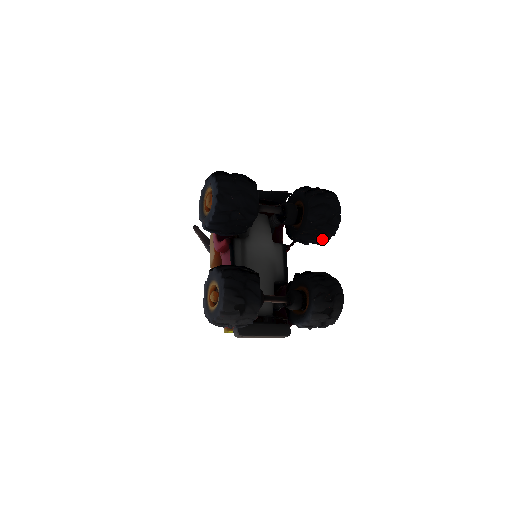
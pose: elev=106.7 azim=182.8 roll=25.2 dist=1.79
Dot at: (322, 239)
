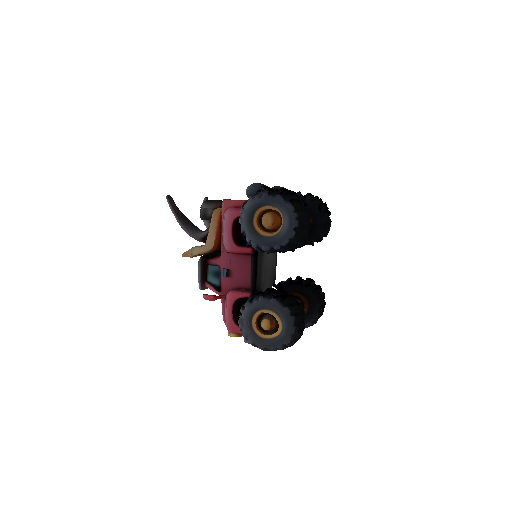
Dot at: occluded
